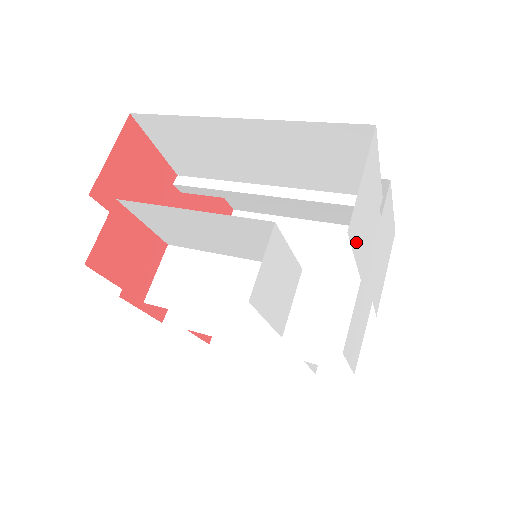
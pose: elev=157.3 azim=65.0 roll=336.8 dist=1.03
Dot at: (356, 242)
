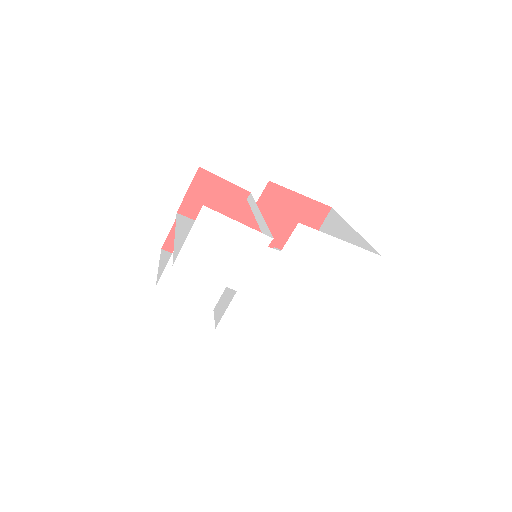
Dot at: (202, 270)
